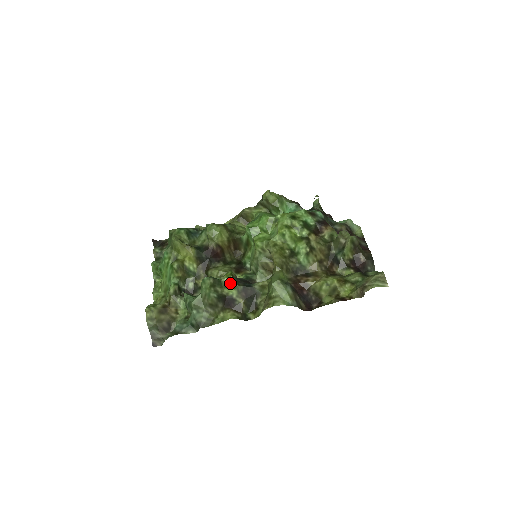
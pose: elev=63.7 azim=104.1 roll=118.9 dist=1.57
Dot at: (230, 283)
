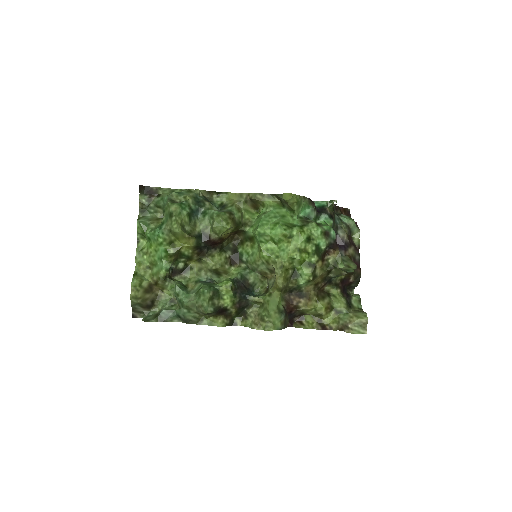
Dot at: (228, 295)
